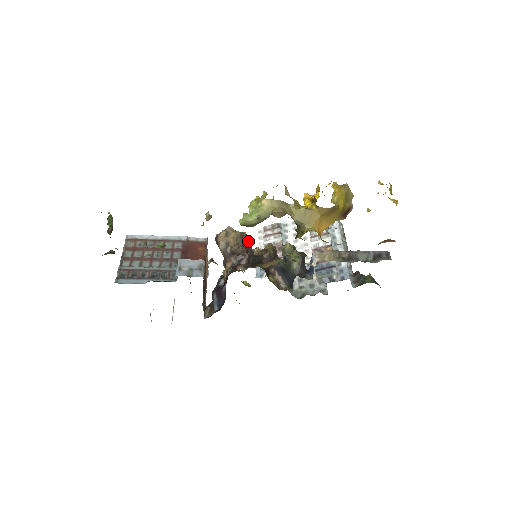
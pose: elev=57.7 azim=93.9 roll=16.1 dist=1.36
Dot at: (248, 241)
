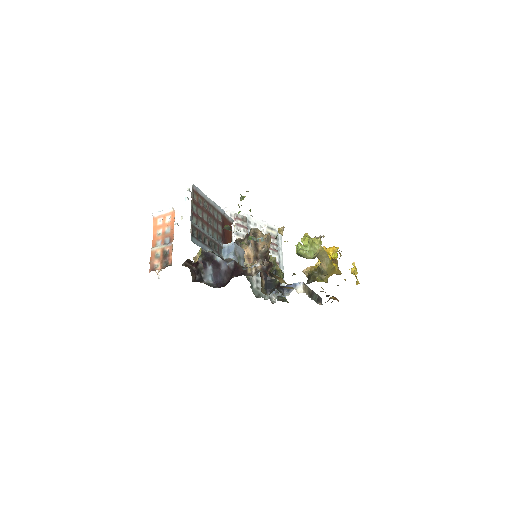
Dot at: occluded
